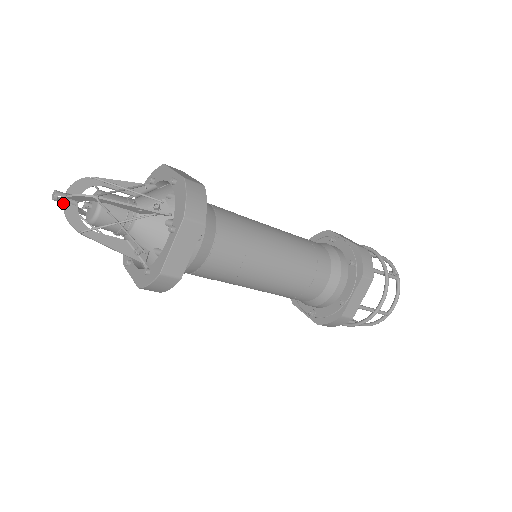
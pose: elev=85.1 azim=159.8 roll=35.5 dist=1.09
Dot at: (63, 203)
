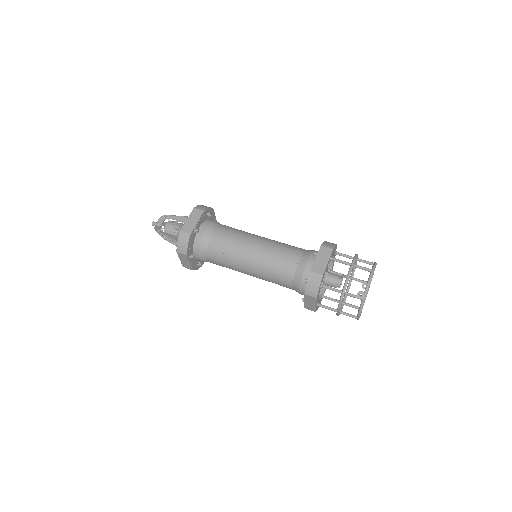
Dot at: occluded
